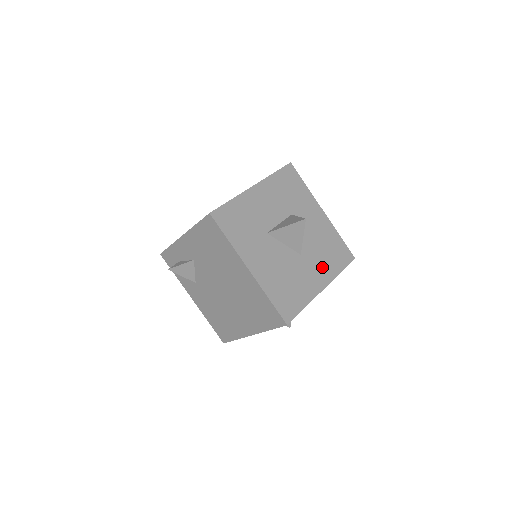
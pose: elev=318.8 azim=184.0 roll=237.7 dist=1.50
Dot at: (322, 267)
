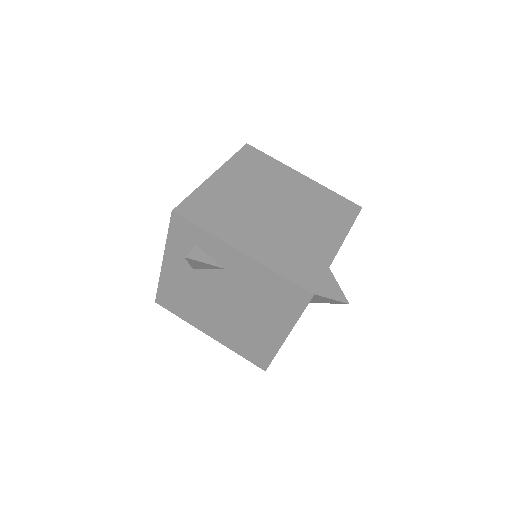
Dot at: occluded
